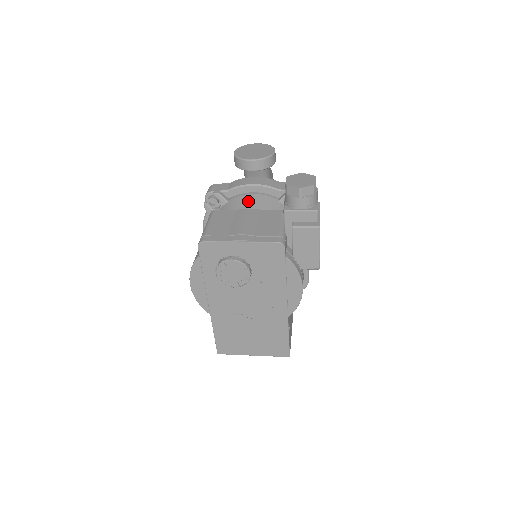
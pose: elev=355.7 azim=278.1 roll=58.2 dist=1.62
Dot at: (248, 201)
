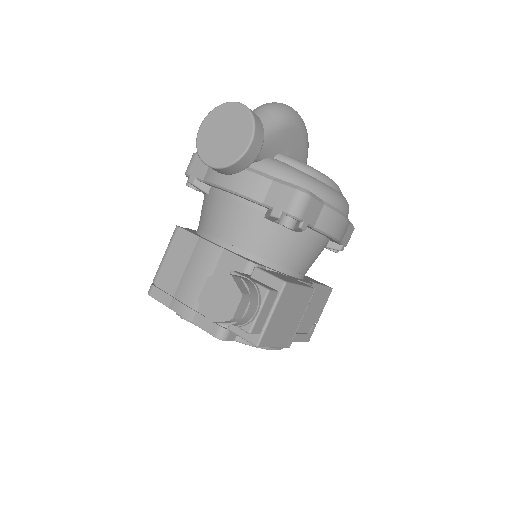
Dot at: (222, 212)
